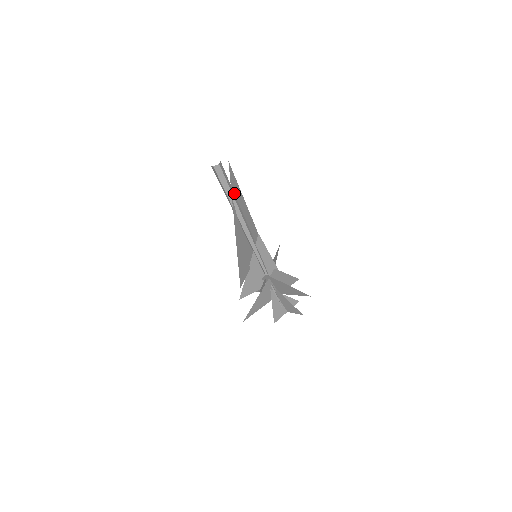
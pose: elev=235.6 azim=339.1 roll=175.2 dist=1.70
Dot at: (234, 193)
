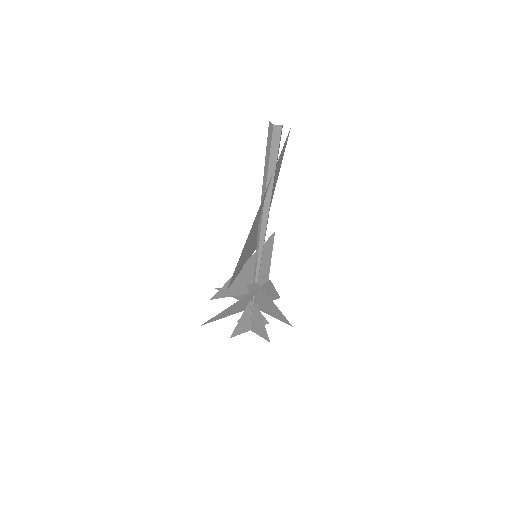
Dot at: (275, 170)
